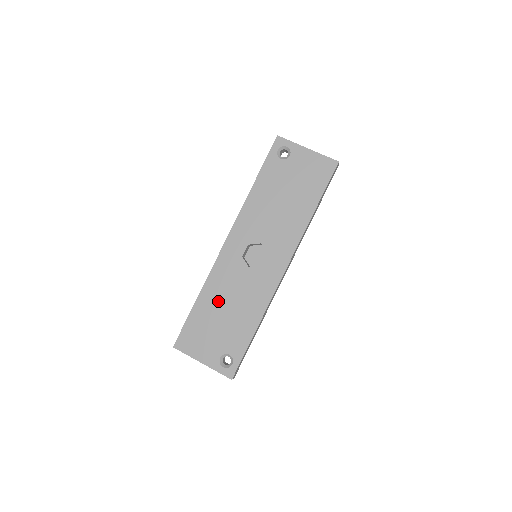
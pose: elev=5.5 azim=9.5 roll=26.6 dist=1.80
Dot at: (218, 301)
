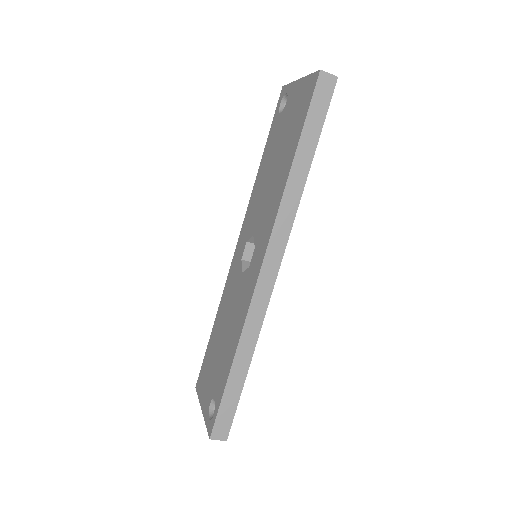
Dot at: (221, 324)
